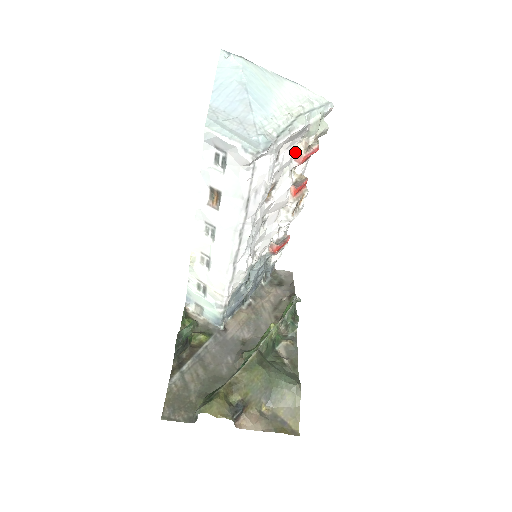
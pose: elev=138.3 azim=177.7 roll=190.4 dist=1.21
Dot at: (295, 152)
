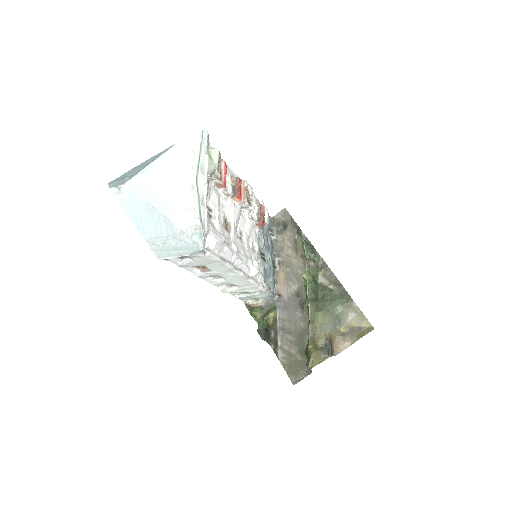
Dot at: (215, 185)
